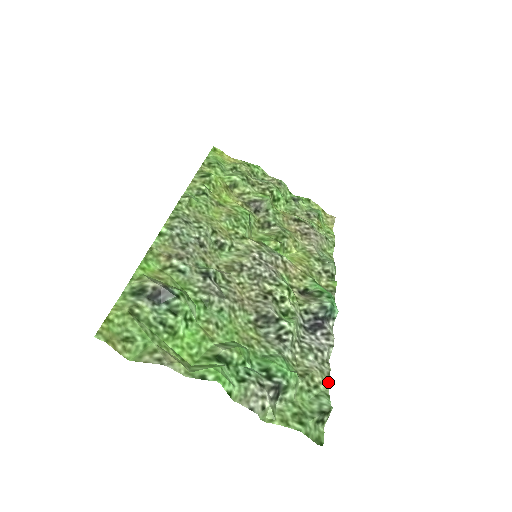
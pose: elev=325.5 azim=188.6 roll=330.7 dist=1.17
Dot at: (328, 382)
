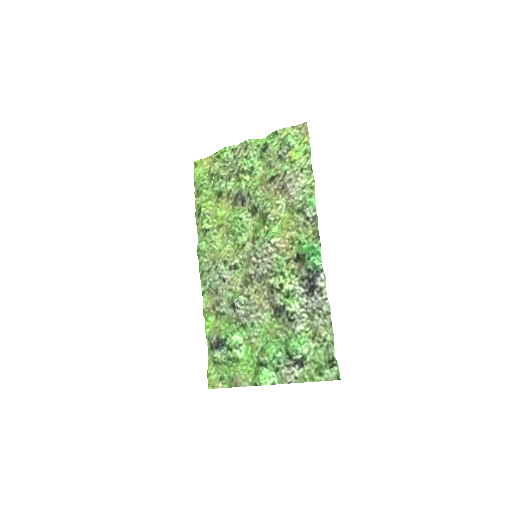
Dot at: (332, 331)
